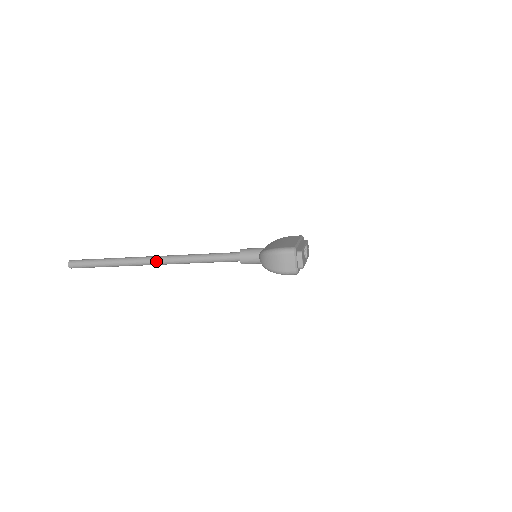
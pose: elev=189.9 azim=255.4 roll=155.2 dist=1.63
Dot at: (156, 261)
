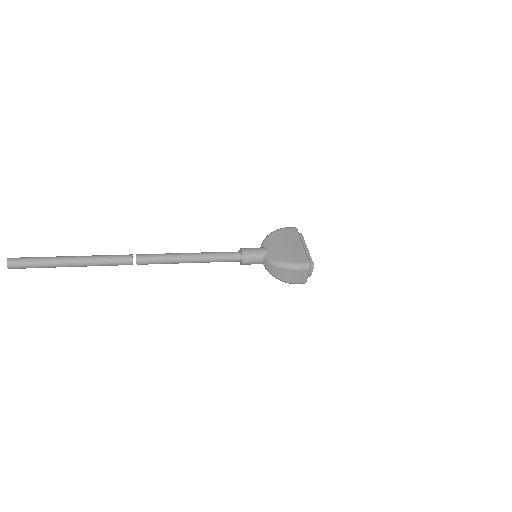
Dot at: (139, 263)
